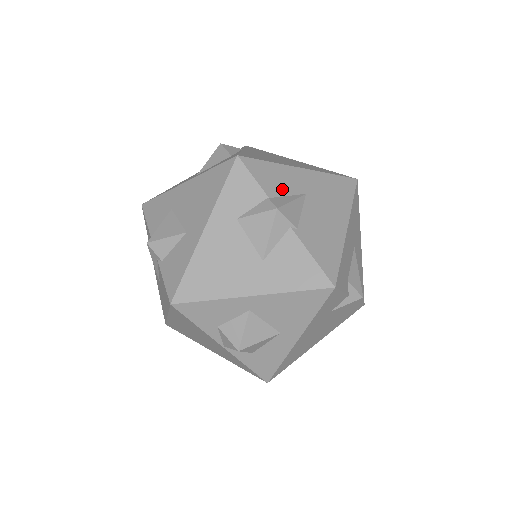
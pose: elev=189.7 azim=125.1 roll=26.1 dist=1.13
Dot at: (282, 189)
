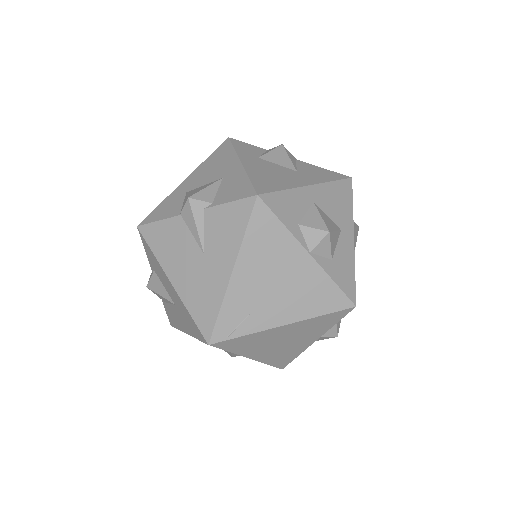
Dot at: occluded
